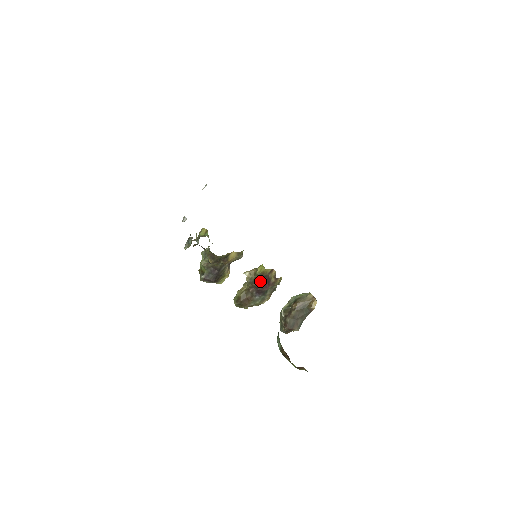
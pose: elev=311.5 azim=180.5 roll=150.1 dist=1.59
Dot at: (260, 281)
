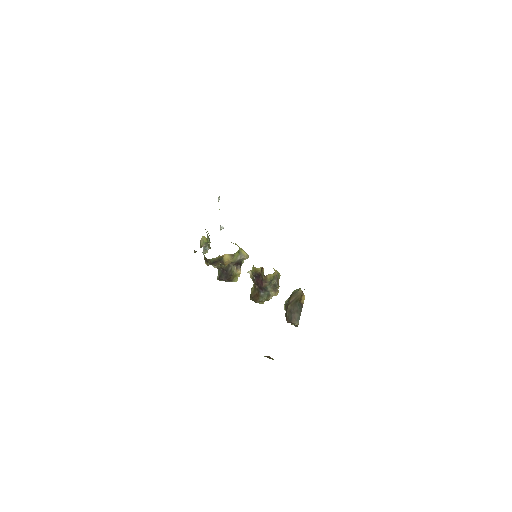
Dot at: (257, 278)
